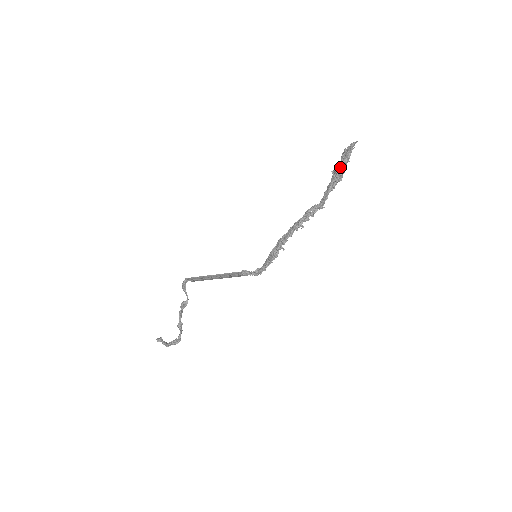
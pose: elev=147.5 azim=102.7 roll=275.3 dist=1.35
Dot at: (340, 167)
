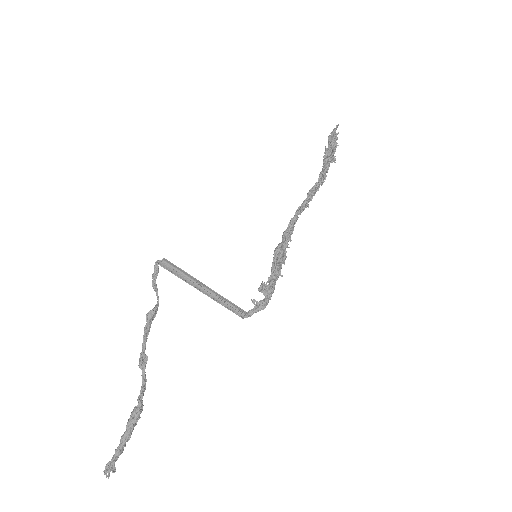
Dot at: (330, 147)
